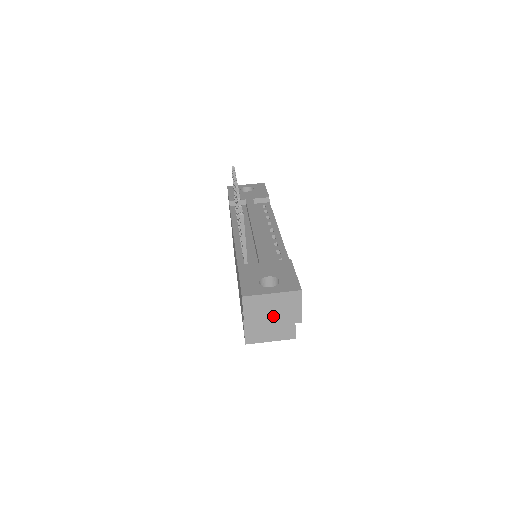
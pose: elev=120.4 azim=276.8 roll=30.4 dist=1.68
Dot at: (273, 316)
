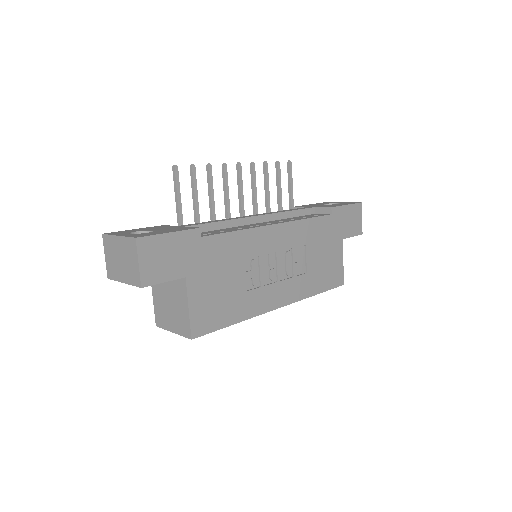
Dot at: (122, 269)
